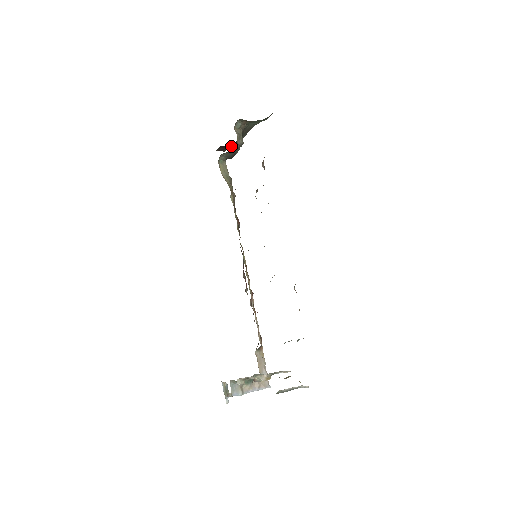
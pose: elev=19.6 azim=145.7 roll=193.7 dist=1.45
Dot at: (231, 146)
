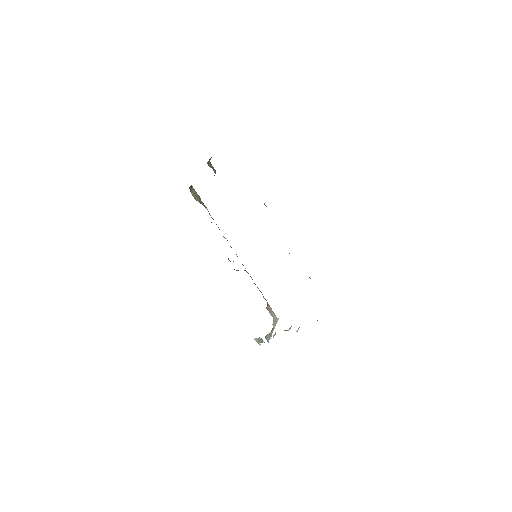
Dot at: occluded
